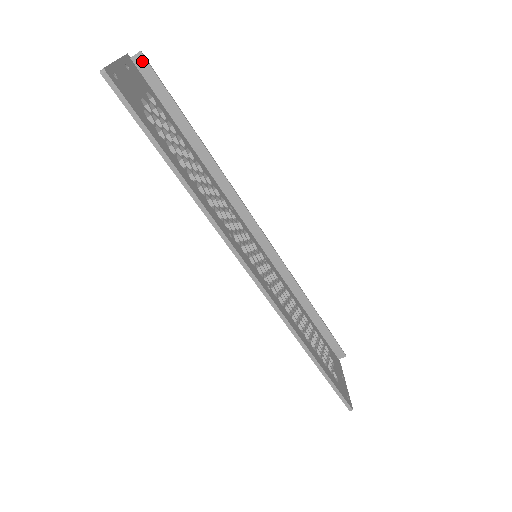
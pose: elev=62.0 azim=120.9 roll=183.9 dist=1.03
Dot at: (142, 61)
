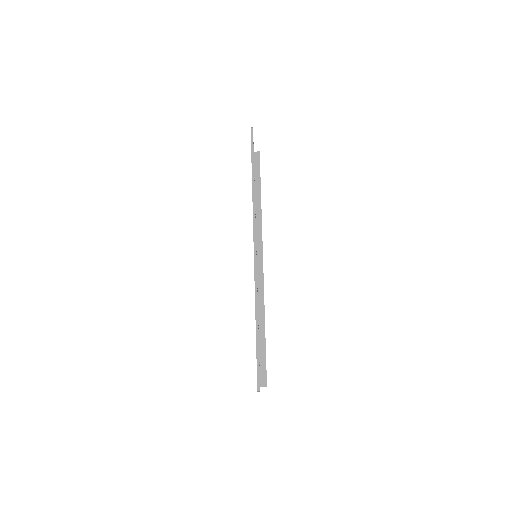
Dot at: (258, 155)
